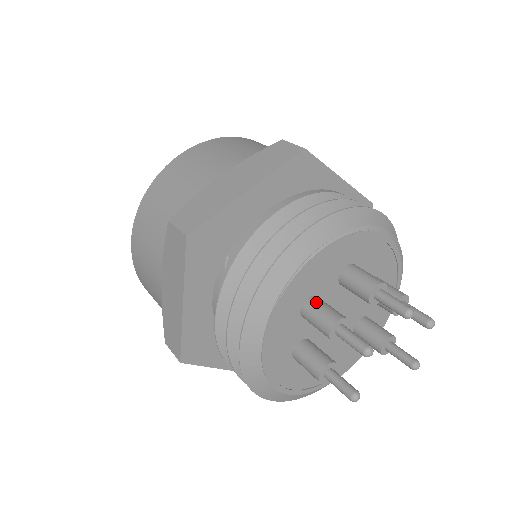
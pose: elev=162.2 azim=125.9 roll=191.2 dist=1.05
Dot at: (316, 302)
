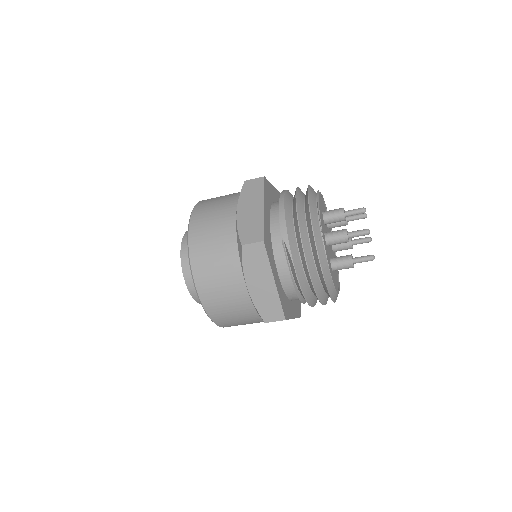
Dot at: (330, 233)
